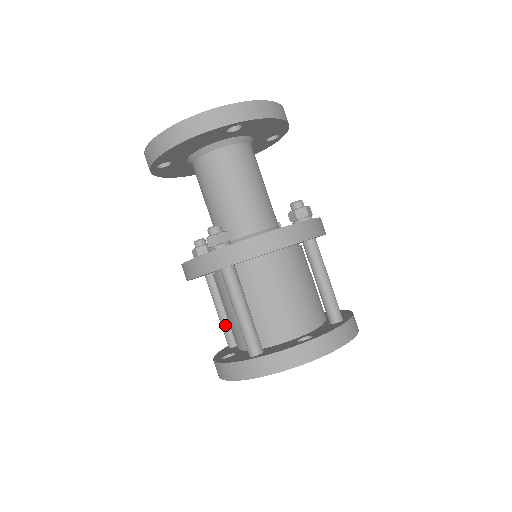
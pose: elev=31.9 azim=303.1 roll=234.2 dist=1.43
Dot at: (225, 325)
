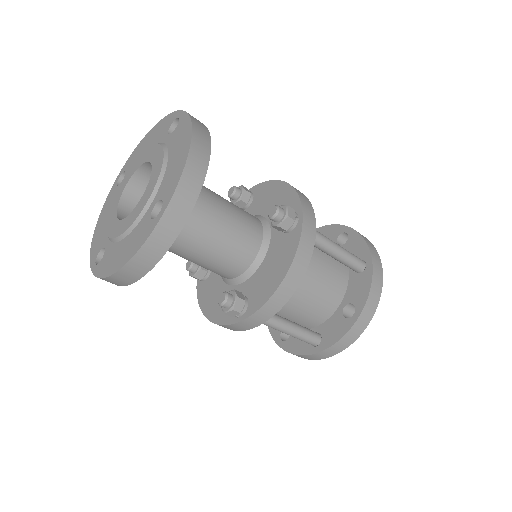
Dot at: occluded
